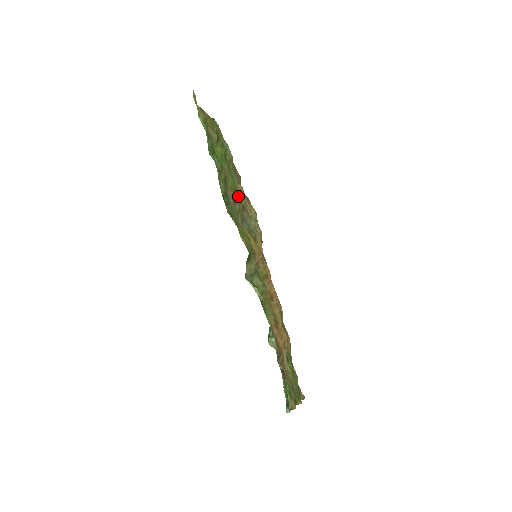
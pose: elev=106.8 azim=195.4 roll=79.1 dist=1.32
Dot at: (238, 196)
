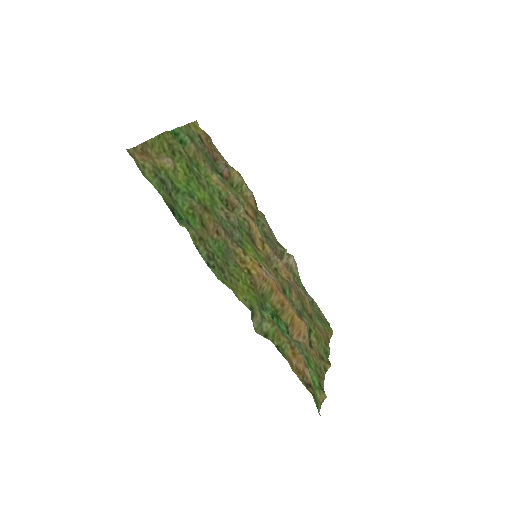
Dot at: (218, 201)
